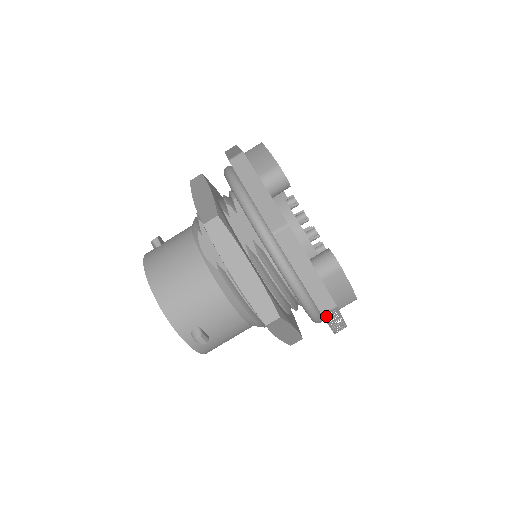
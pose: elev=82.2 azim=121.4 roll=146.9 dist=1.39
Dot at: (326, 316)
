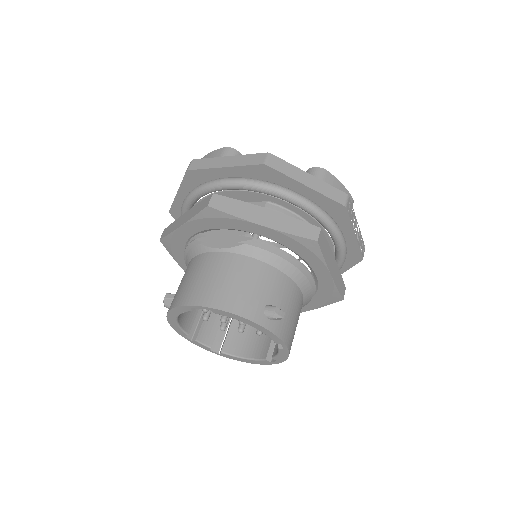
Dot at: (348, 210)
